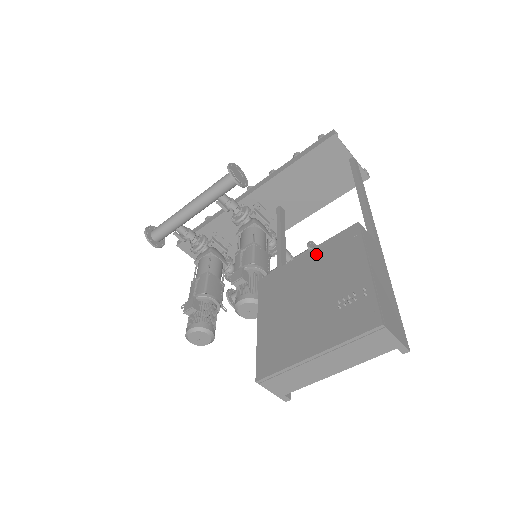
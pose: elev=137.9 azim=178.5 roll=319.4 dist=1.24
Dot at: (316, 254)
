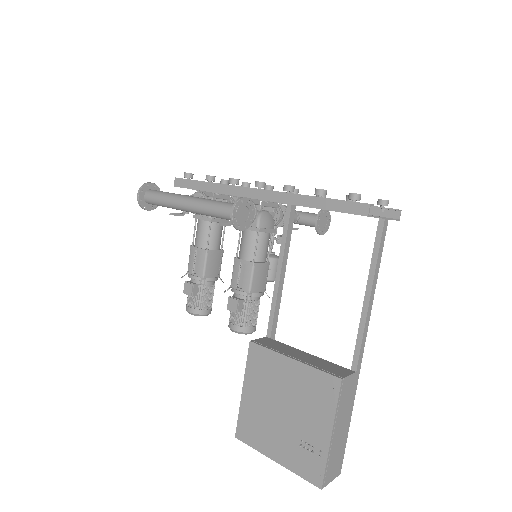
Dot at: (300, 372)
